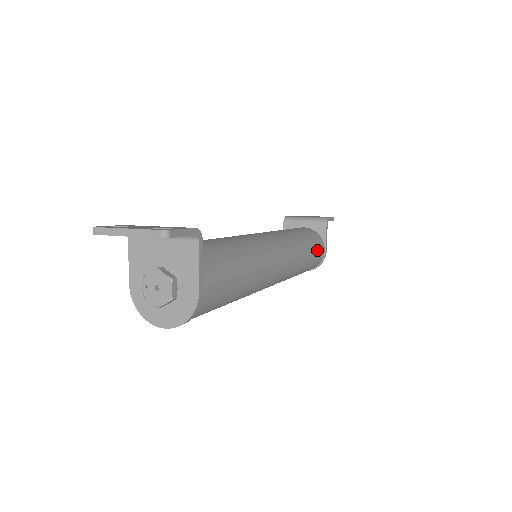
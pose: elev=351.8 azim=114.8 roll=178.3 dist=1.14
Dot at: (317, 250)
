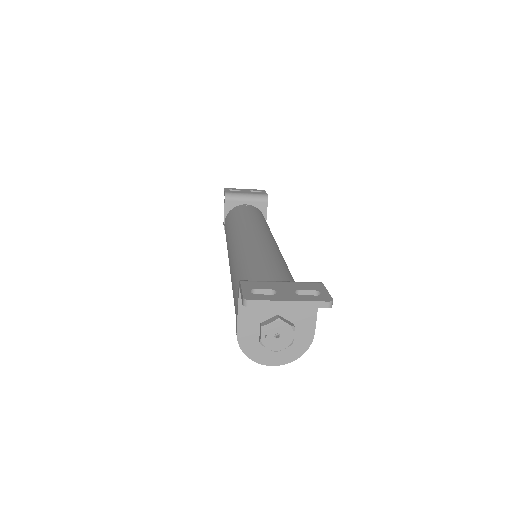
Dot at: occluded
